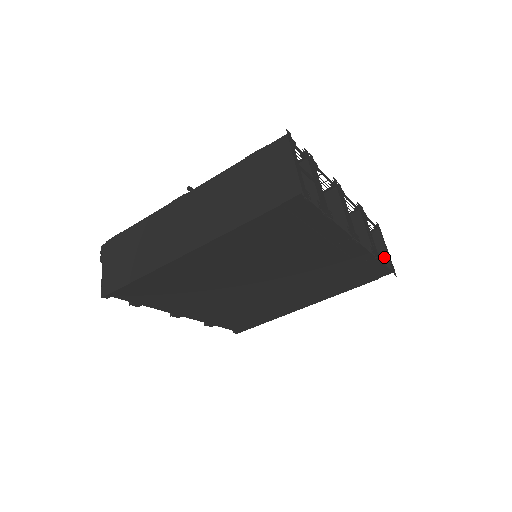
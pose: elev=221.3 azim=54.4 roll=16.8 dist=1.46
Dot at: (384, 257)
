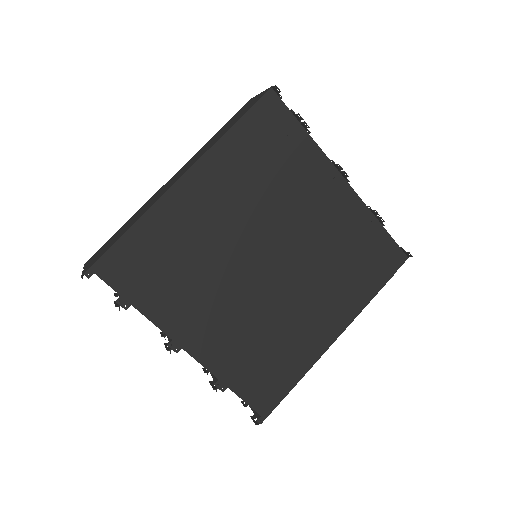
Dot at: occluded
